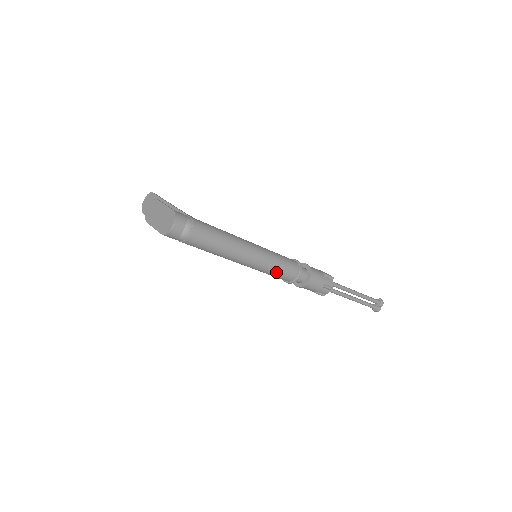
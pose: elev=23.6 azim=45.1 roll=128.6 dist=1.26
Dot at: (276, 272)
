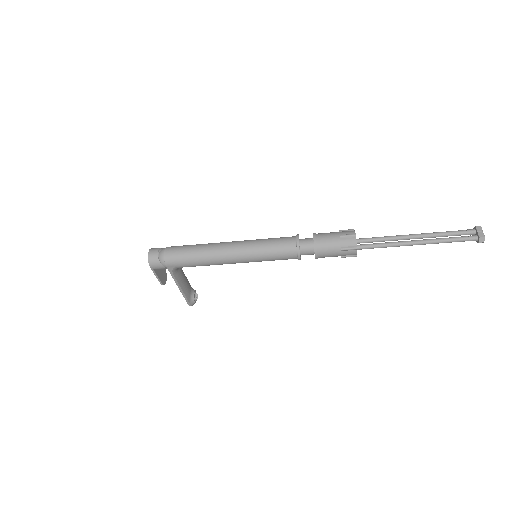
Dot at: (269, 248)
